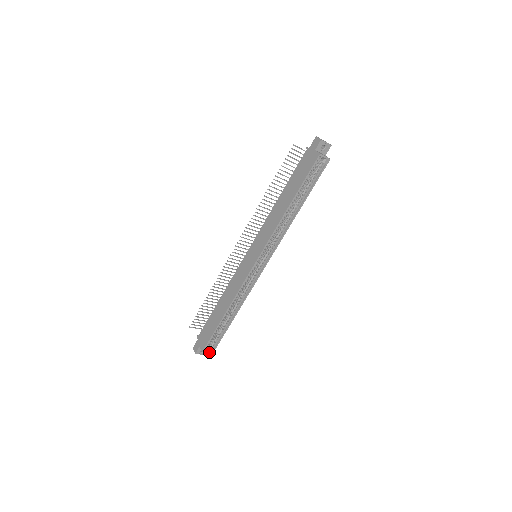
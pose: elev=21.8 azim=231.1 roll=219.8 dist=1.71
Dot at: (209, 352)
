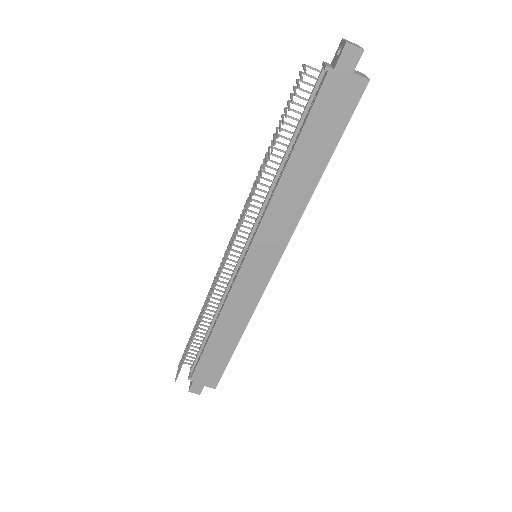
Dot at: occluded
